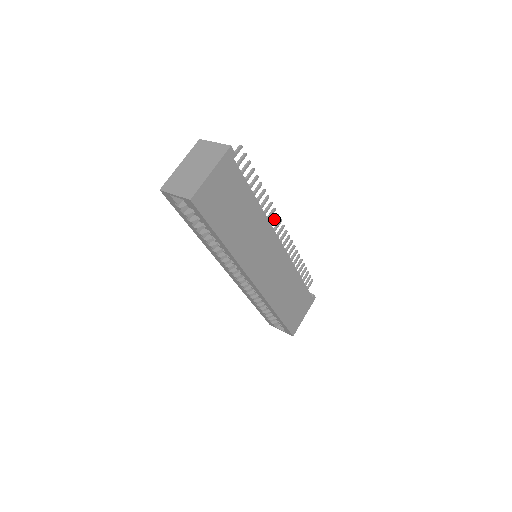
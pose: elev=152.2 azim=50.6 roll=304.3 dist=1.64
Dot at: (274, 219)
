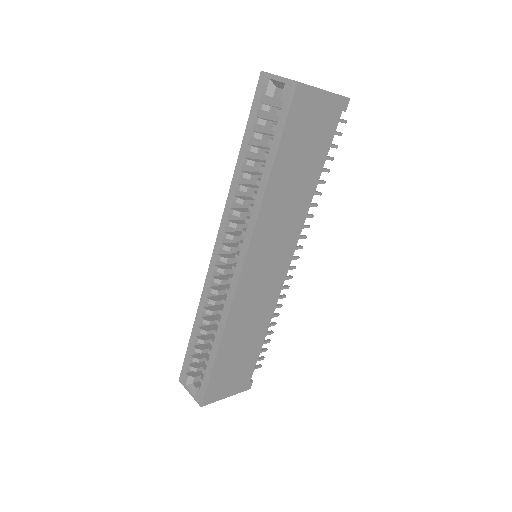
Dot at: (301, 236)
